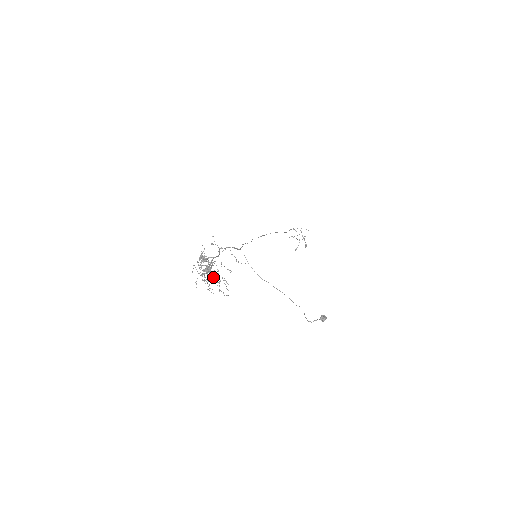
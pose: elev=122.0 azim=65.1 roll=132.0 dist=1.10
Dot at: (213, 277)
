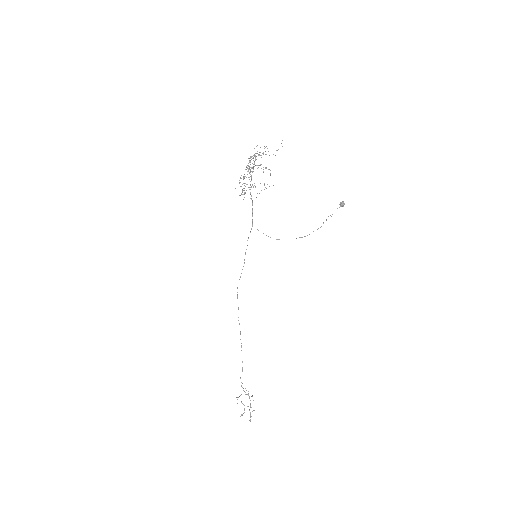
Dot at: occluded
